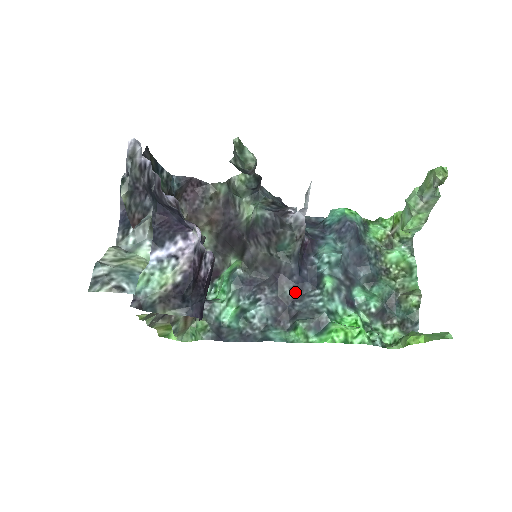
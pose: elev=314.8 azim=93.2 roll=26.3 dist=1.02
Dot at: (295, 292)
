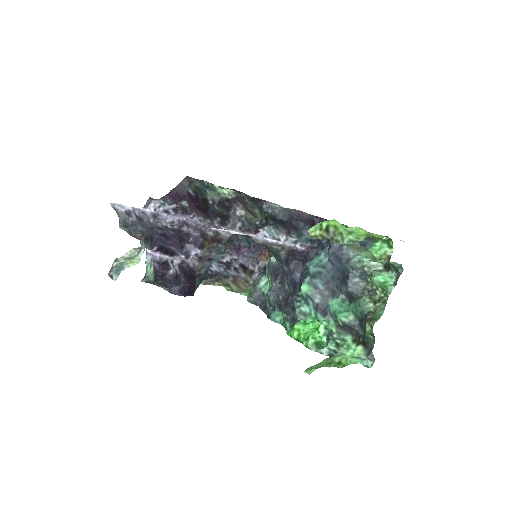
Dot at: (291, 288)
